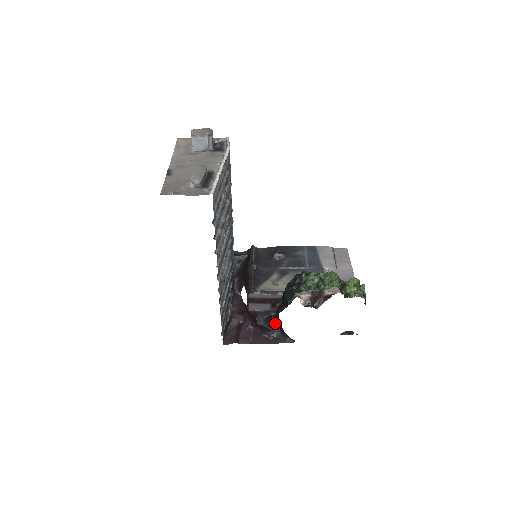
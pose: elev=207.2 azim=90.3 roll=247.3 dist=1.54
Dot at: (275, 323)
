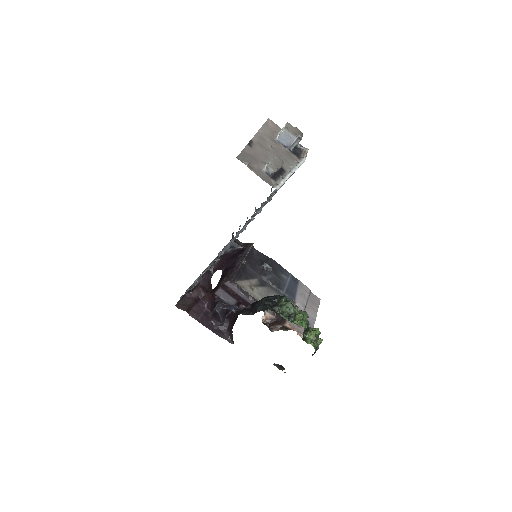
Dot at: (228, 318)
